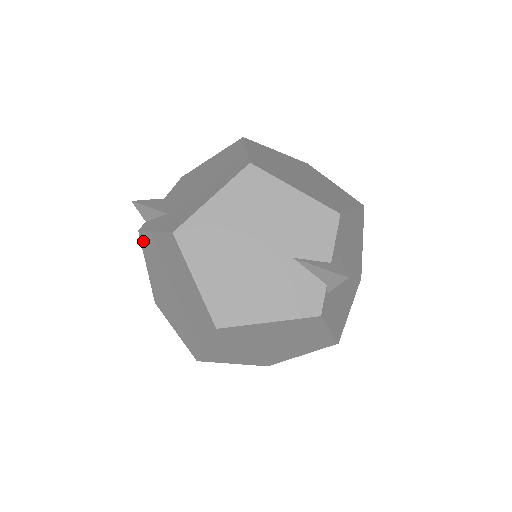
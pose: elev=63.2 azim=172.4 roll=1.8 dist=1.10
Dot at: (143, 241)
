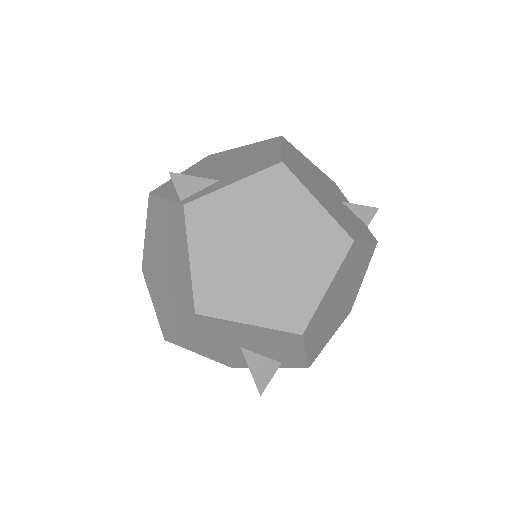
Dot at: (194, 214)
